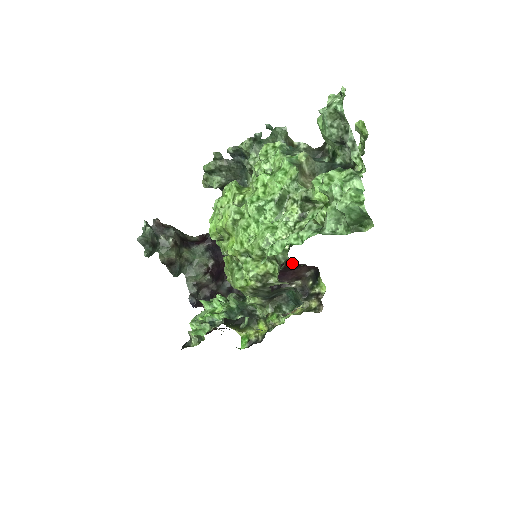
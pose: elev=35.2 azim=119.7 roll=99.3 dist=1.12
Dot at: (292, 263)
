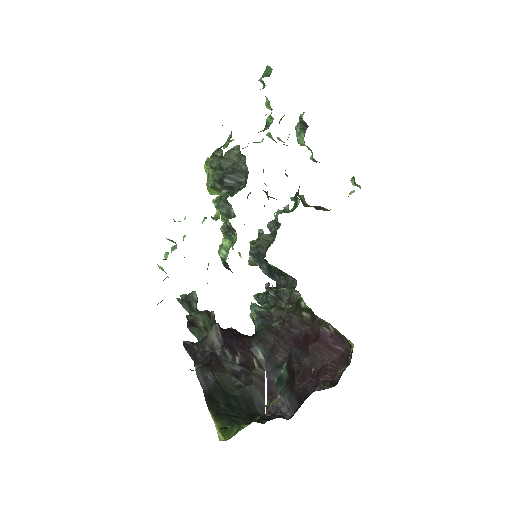
Dot at: (317, 334)
